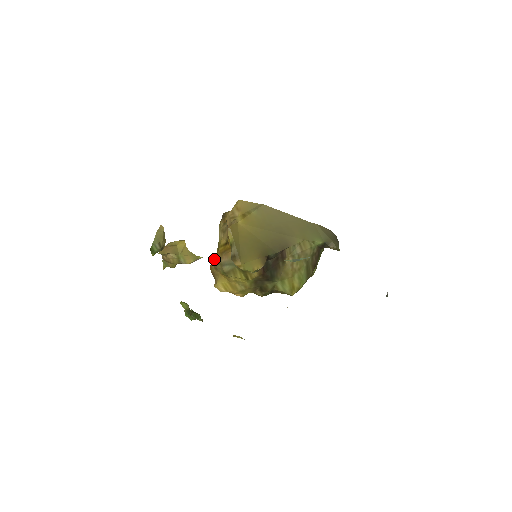
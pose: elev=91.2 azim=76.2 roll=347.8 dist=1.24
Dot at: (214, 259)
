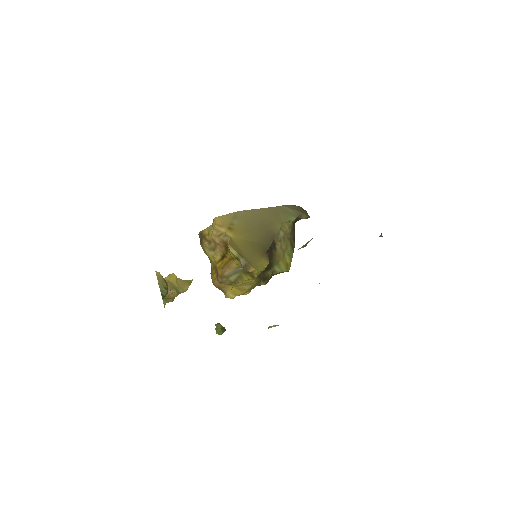
Dot at: (213, 276)
